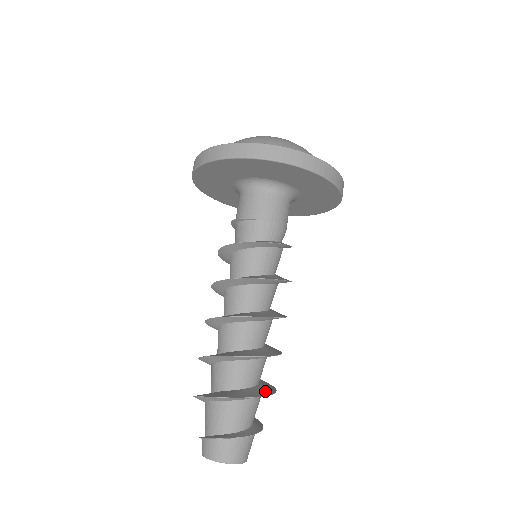
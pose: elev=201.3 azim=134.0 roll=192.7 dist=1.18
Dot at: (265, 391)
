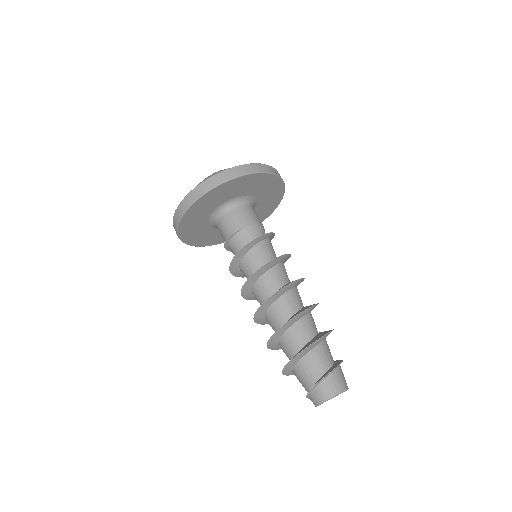
Dot at: (326, 332)
